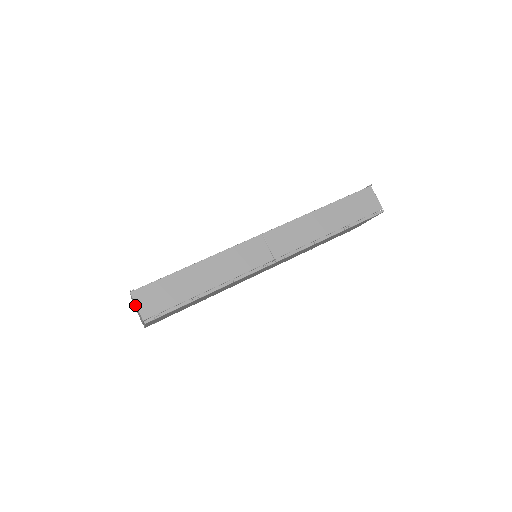
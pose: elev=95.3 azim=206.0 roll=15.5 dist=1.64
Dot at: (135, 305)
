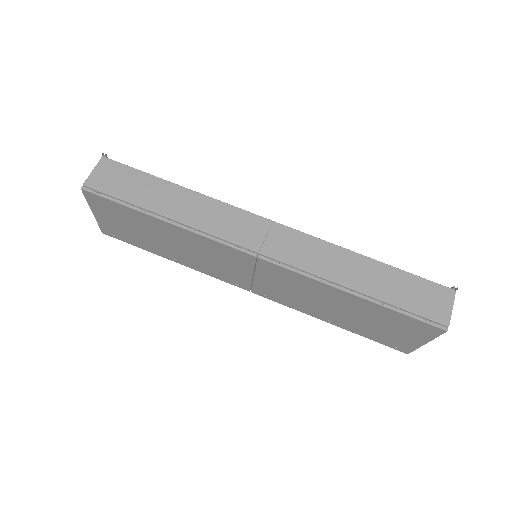
Dot at: occluded
